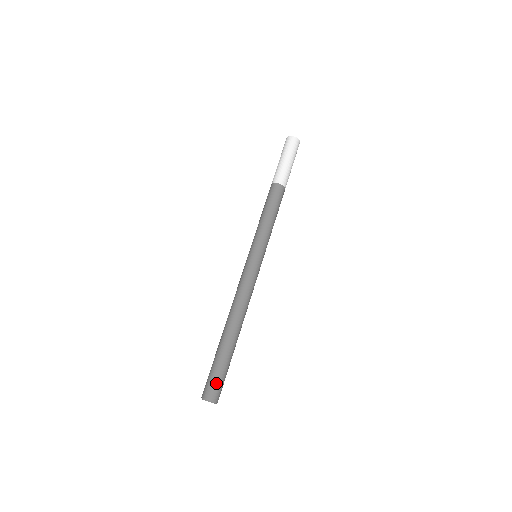
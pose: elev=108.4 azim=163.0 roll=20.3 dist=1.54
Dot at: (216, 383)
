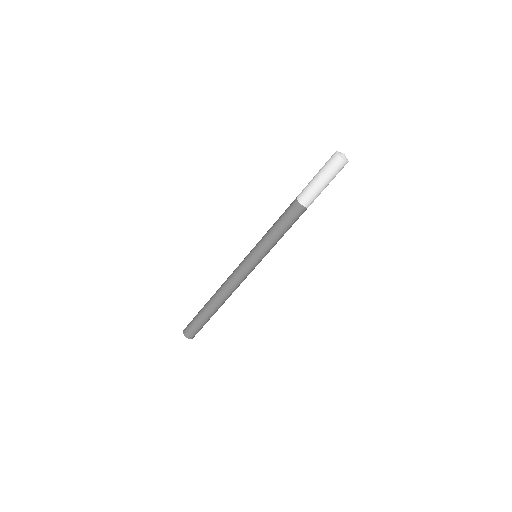
Dot at: (194, 331)
